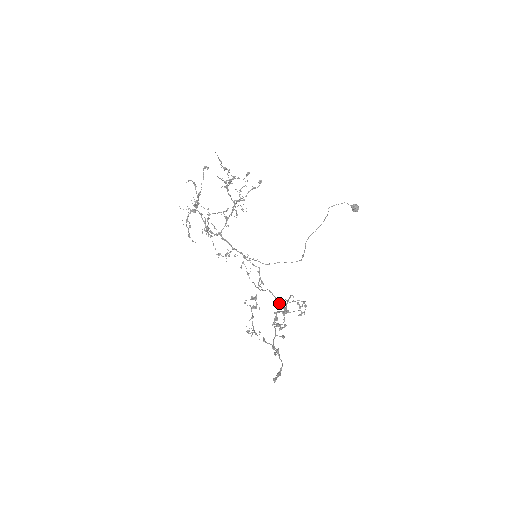
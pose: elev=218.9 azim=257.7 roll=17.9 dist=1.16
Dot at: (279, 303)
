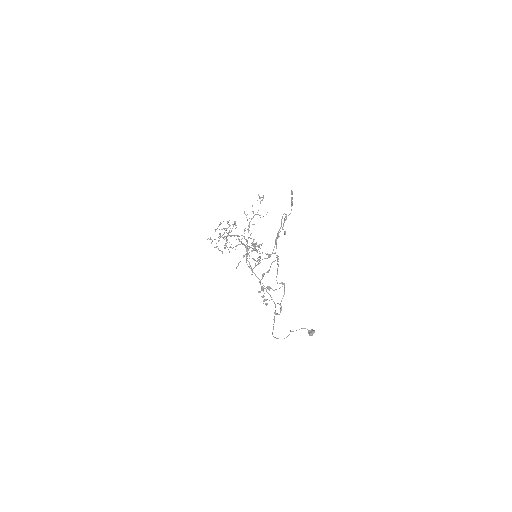
Dot at: (275, 252)
